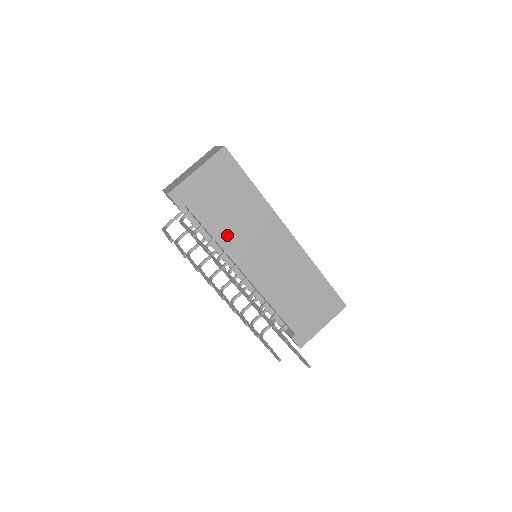
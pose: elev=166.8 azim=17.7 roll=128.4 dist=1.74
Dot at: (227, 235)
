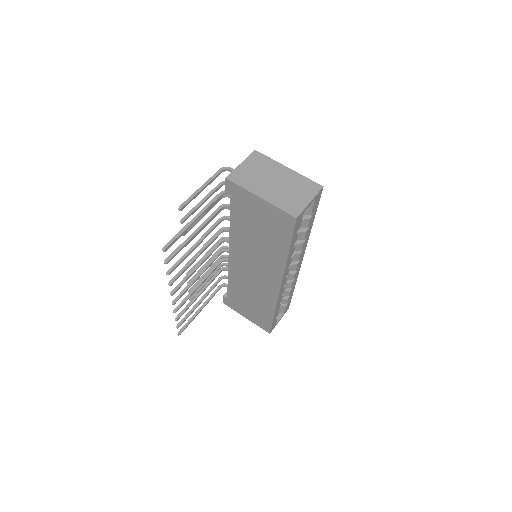
Dot at: (240, 236)
